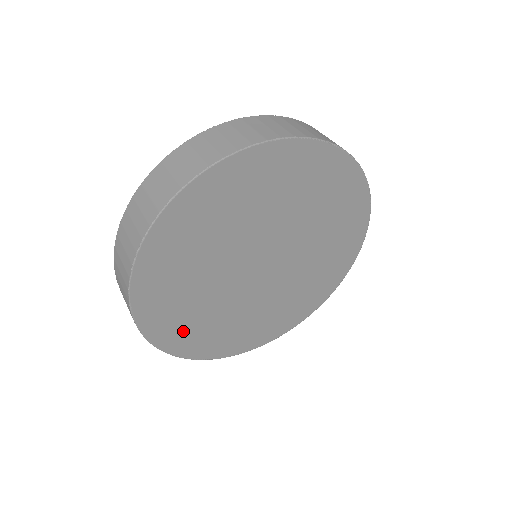
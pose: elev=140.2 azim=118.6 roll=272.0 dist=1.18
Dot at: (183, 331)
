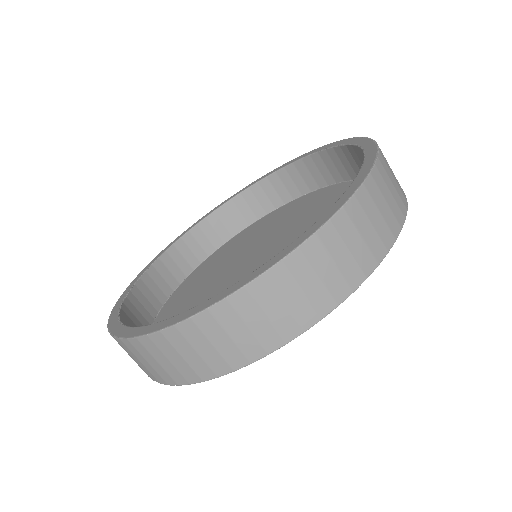
Dot at: occluded
